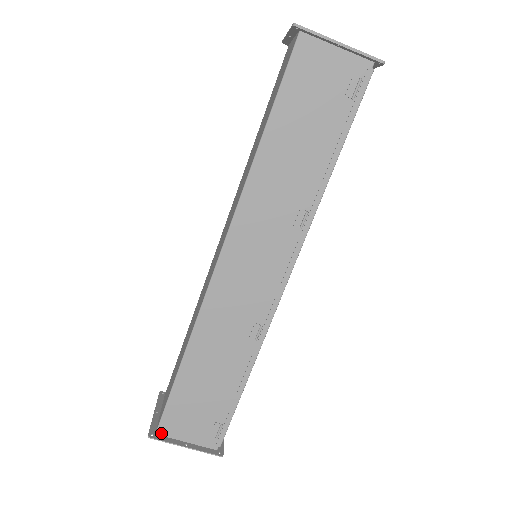
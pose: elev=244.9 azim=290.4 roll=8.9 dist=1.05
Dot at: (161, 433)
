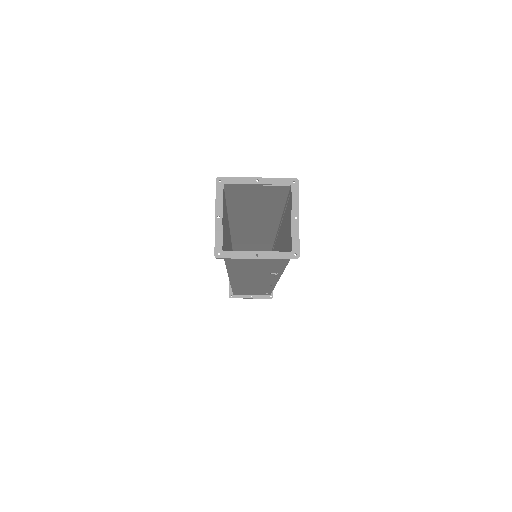
Dot at: (236, 294)
